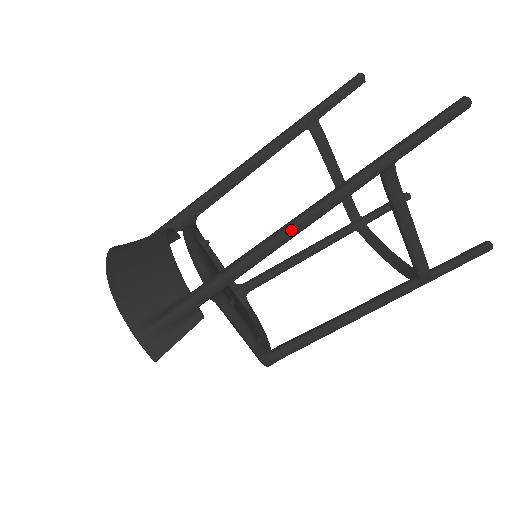
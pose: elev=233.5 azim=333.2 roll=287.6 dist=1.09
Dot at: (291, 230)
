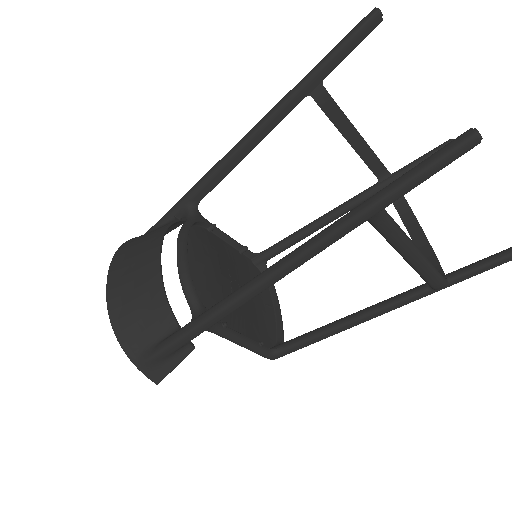
Dot at: (261, 286)
